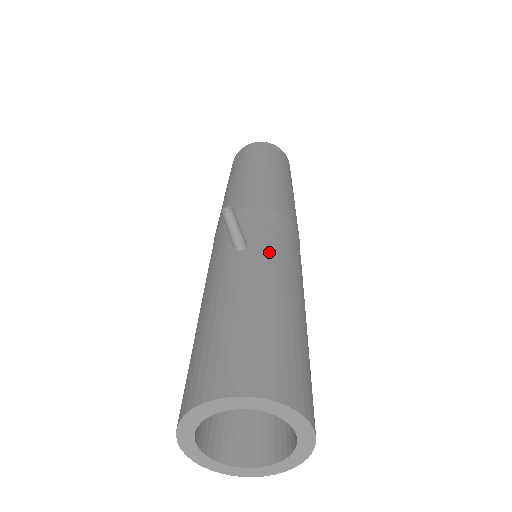
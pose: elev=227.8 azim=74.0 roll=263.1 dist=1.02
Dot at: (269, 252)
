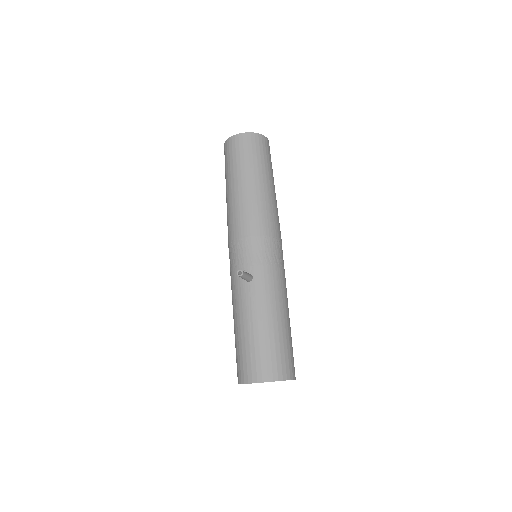
Dot at: (265, 281)
